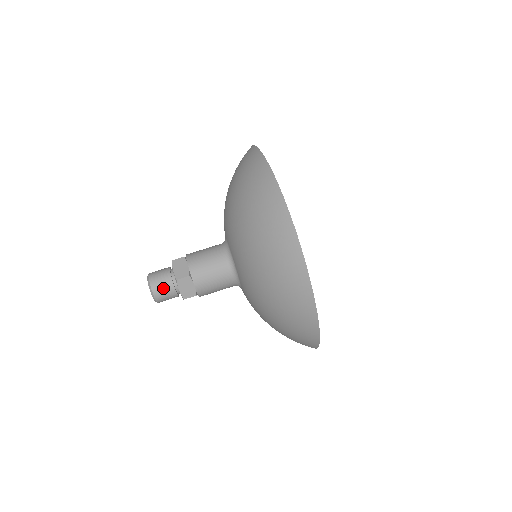
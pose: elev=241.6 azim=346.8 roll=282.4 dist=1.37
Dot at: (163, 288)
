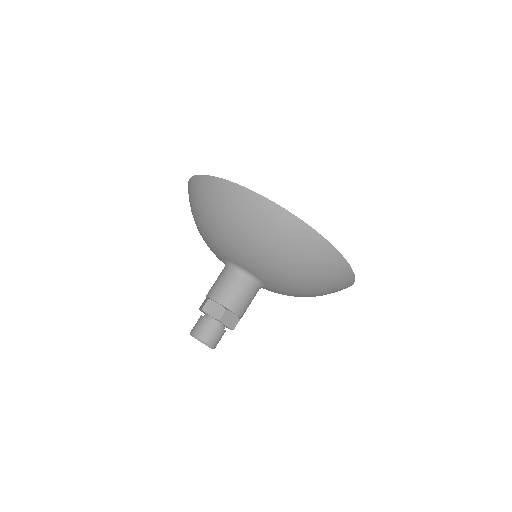
Dot at: (213, 334)
